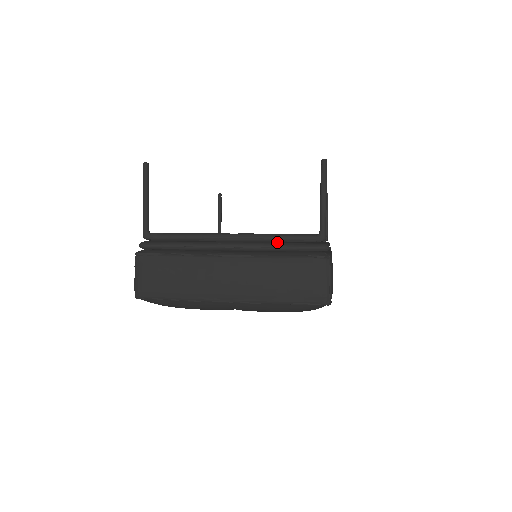
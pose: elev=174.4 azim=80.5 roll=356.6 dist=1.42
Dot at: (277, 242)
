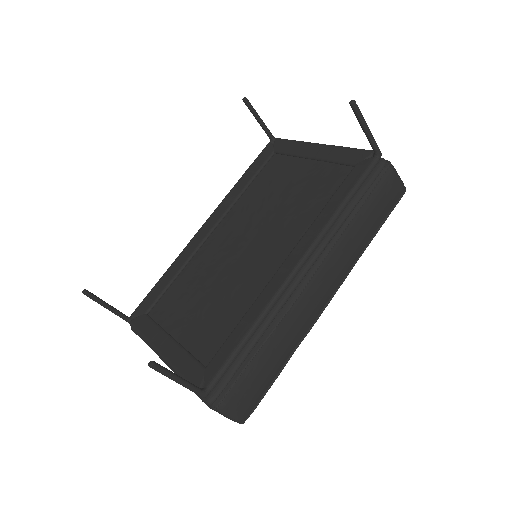
Dot at: occluded
